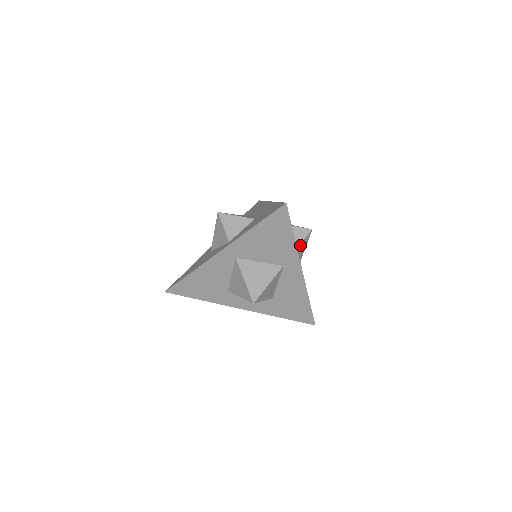
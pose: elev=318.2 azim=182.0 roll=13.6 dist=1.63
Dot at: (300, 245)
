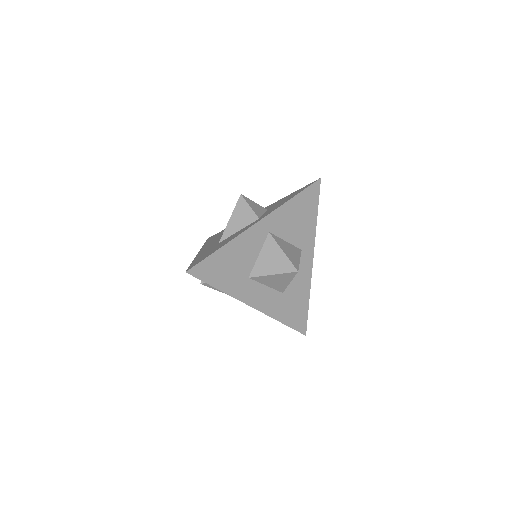
Dot at: occluded
